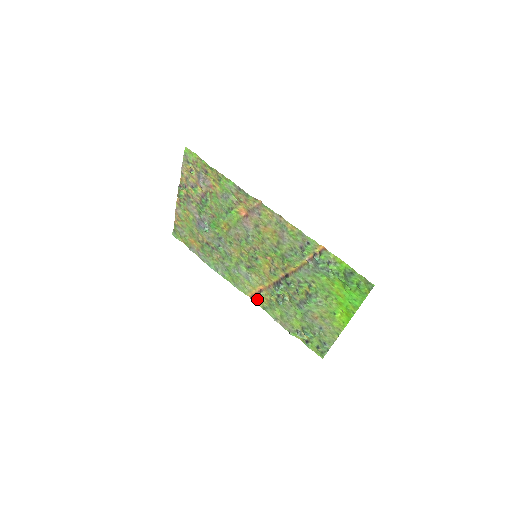
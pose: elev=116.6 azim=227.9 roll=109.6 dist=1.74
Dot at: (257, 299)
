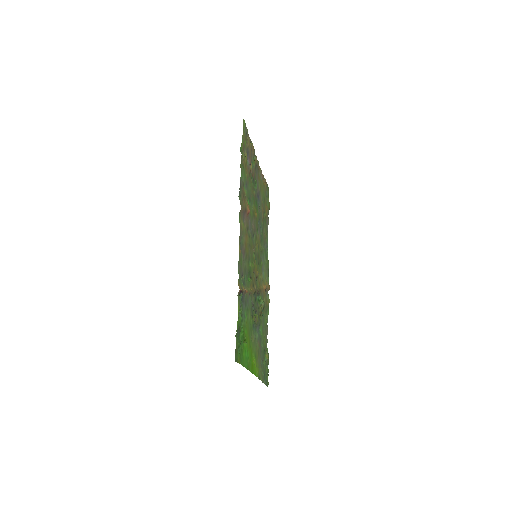
Dot at: (267, 294)
